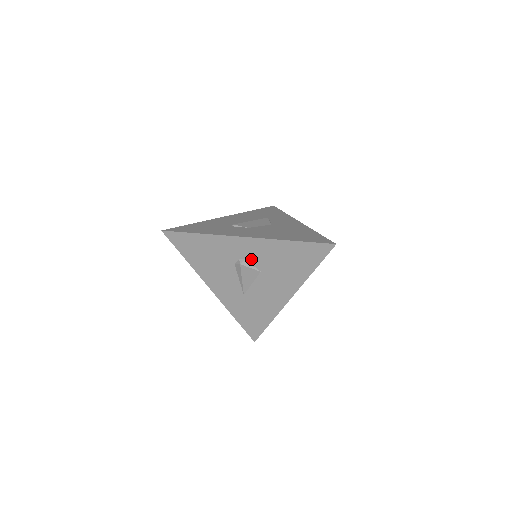
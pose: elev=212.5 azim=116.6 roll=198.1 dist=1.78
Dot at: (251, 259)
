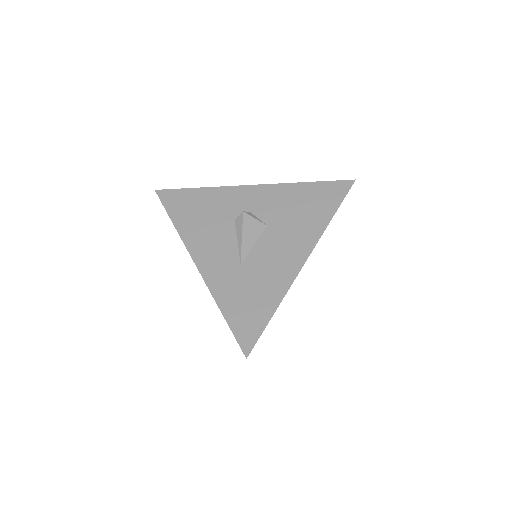
Dot at: (256, 211)
